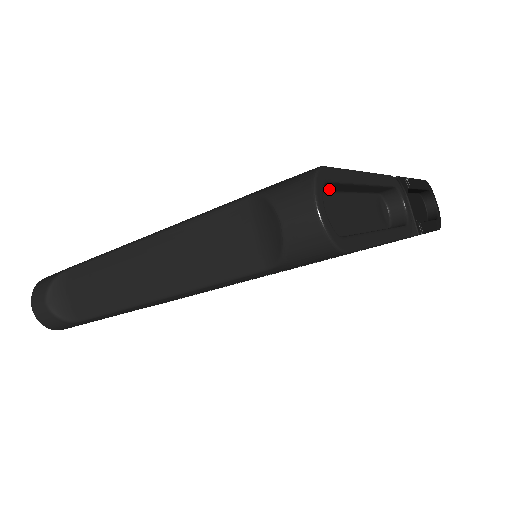
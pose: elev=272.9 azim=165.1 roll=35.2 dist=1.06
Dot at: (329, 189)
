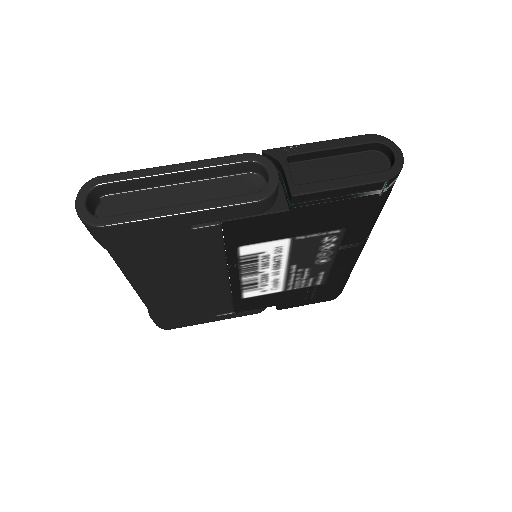
Dot at: (133, 187)
